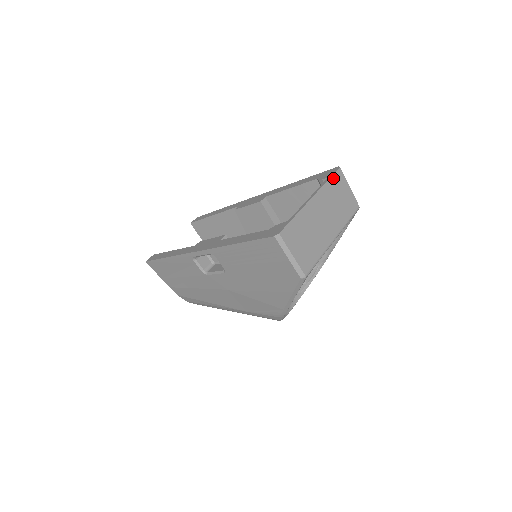
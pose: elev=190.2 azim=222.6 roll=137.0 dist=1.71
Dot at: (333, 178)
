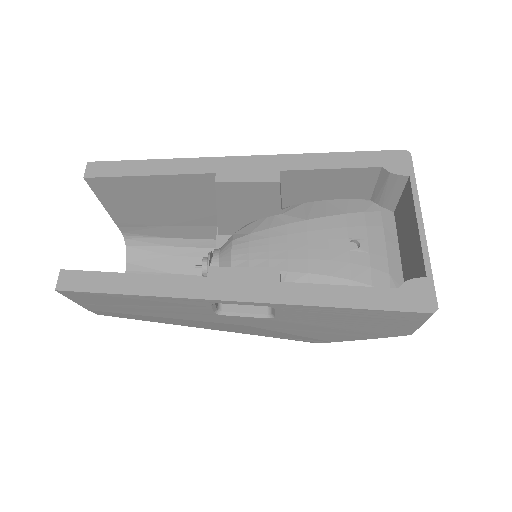
Dot at: (413, 176)
